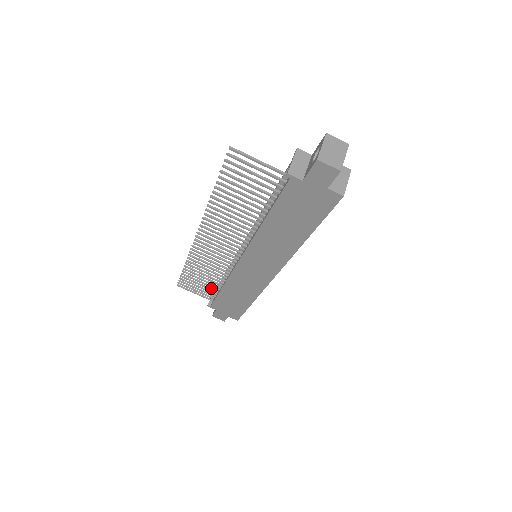
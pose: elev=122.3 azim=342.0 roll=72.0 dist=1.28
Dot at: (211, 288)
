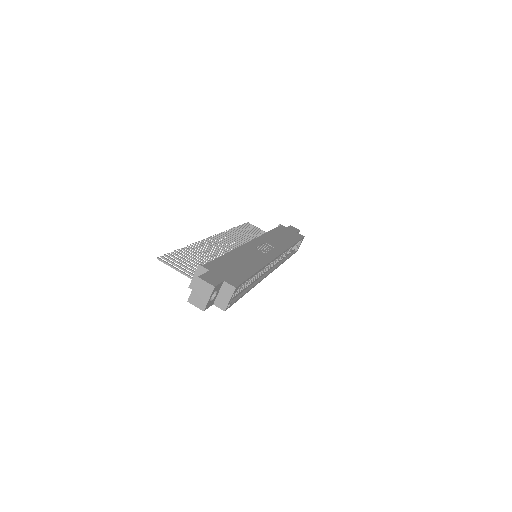
Dot at: occluded
